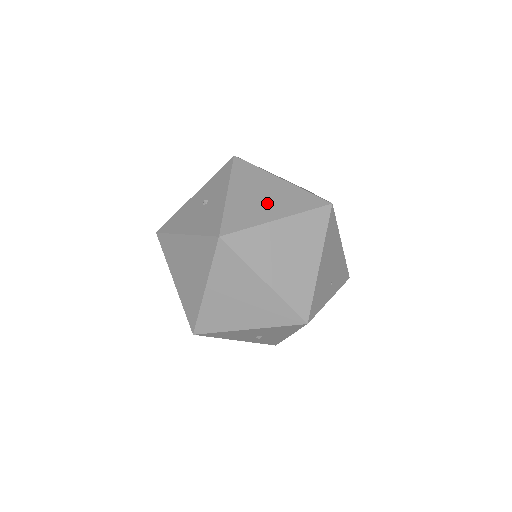
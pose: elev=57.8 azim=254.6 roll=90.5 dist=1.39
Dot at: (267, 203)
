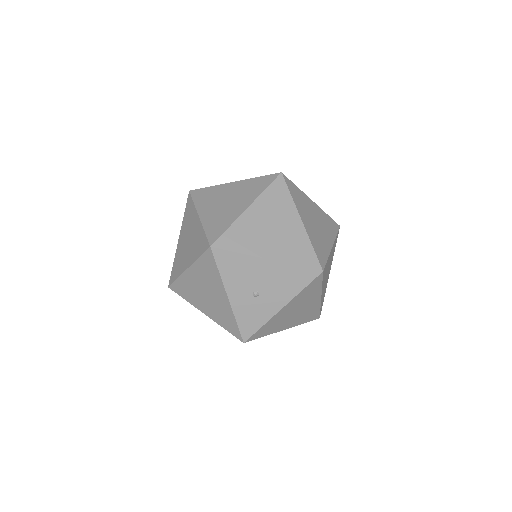
Dot at: occluded
